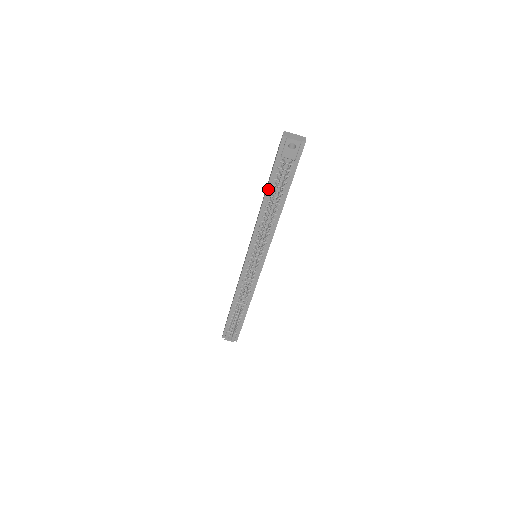
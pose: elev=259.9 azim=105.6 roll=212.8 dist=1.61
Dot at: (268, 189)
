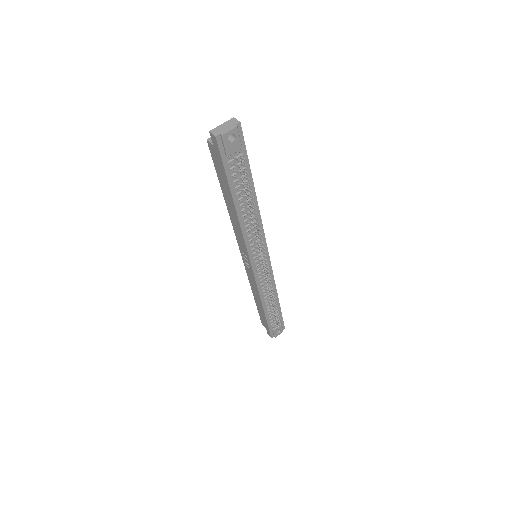
Dot at: (233, 196)
